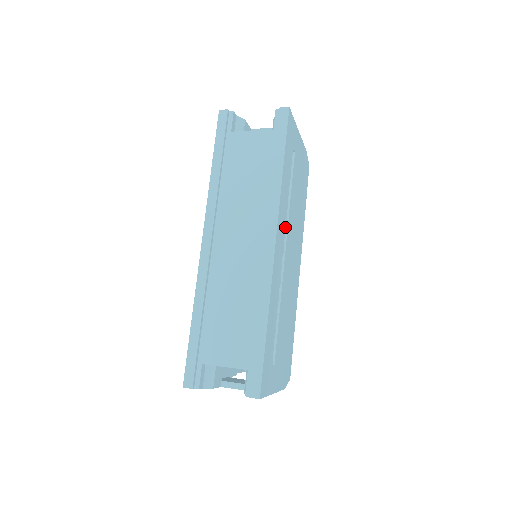
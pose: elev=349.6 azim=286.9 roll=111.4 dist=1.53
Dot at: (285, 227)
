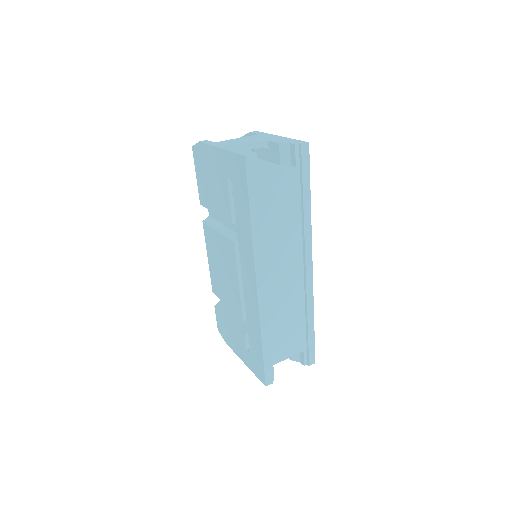
Dot at: occluded
